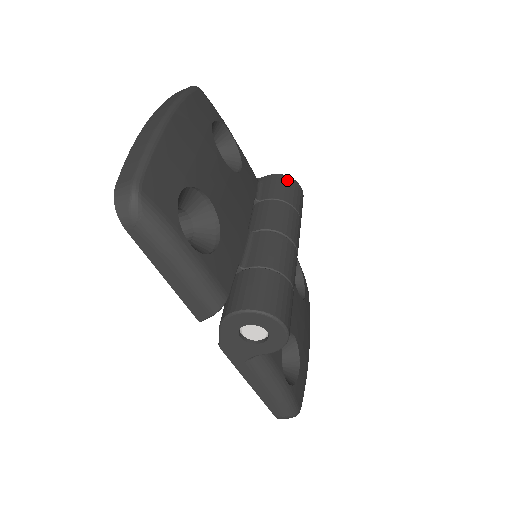
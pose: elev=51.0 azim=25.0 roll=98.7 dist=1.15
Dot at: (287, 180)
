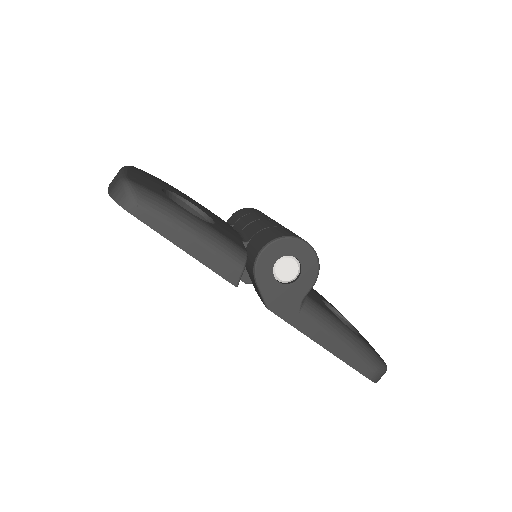
Dot at: (246, 209)
